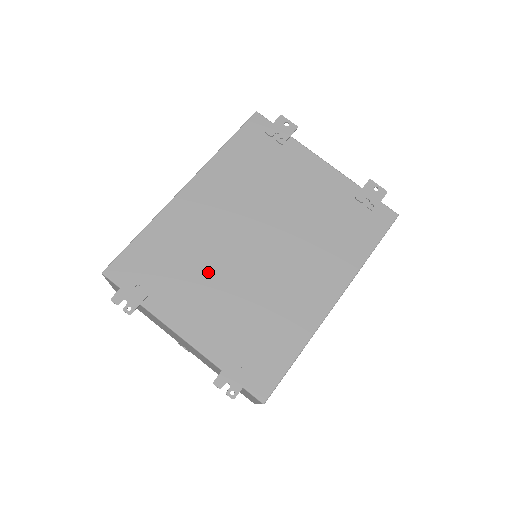
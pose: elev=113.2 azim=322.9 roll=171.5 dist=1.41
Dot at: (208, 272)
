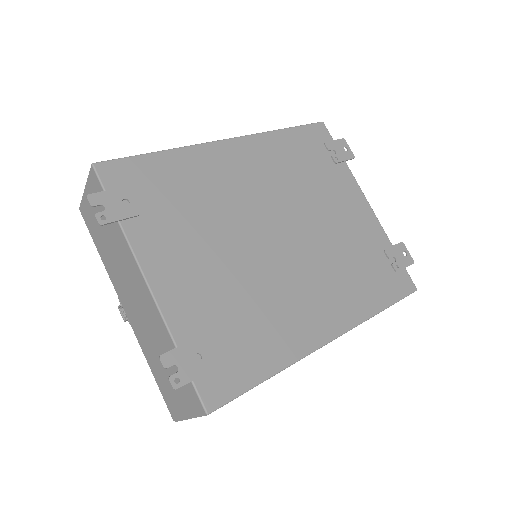
Dot at: (212, 233)
